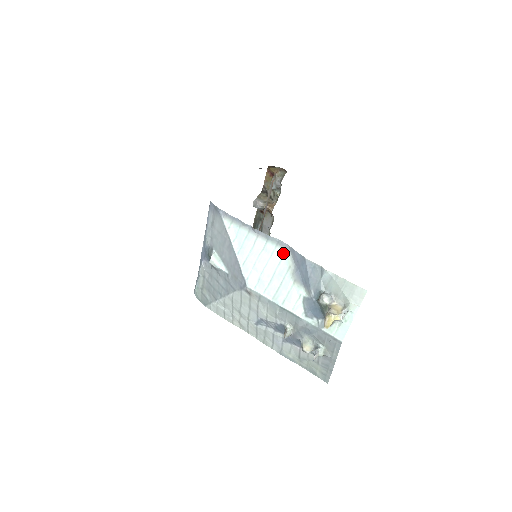
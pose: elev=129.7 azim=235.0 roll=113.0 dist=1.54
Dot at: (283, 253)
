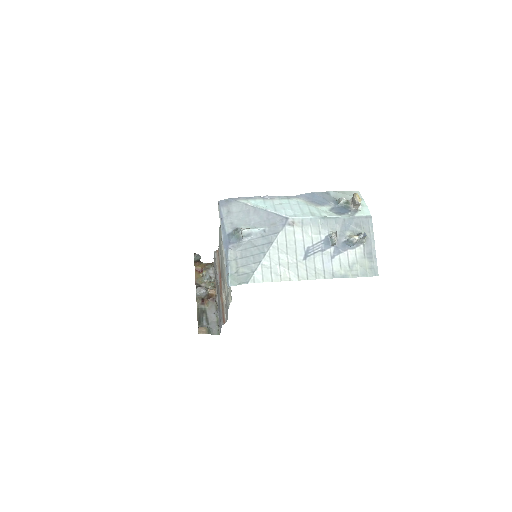
Dot at: (295, 200)
